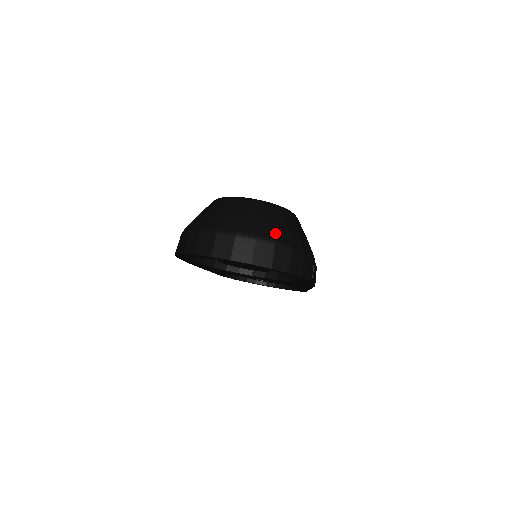
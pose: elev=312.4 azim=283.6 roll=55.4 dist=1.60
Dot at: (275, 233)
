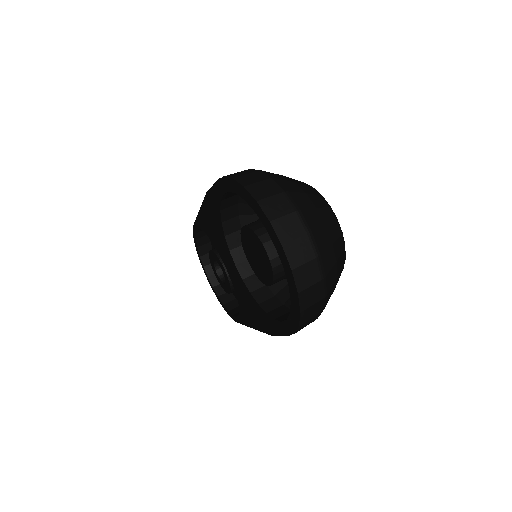
Dot at: (330, 271)
